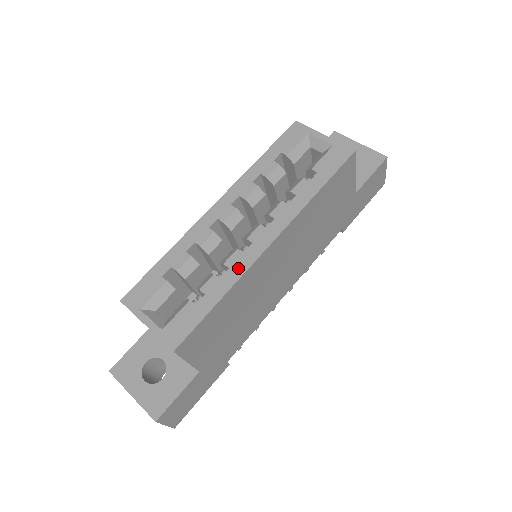
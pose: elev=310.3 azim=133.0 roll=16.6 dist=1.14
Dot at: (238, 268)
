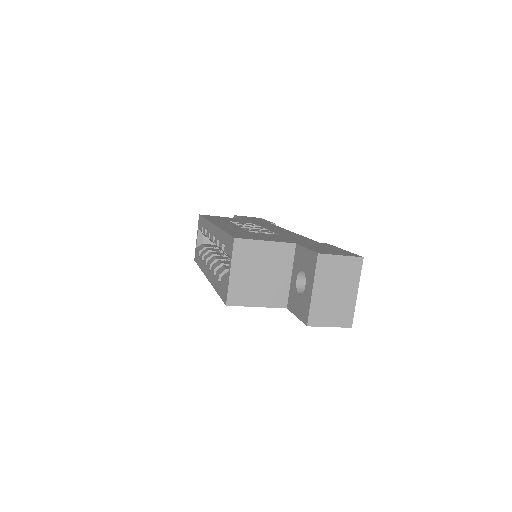
Dot at: (203, 267)
